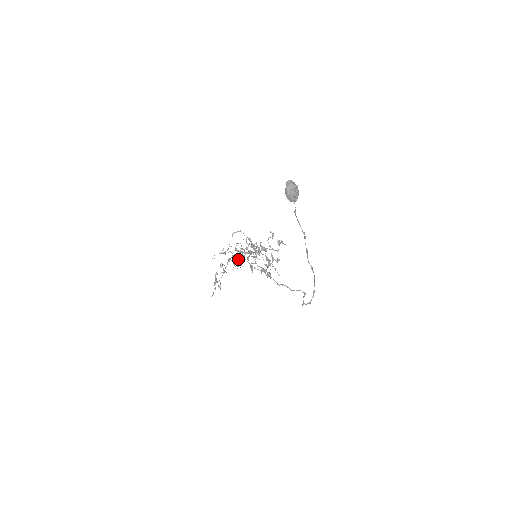
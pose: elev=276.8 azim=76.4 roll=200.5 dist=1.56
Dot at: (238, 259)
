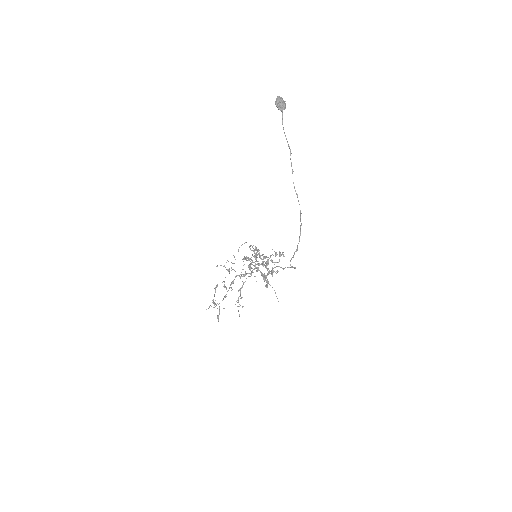
Dot at: occluded
